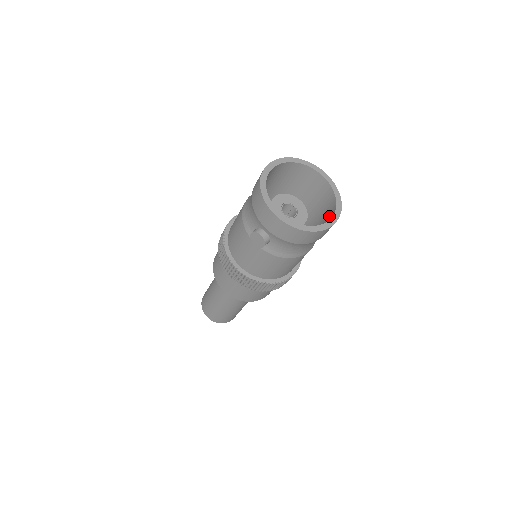
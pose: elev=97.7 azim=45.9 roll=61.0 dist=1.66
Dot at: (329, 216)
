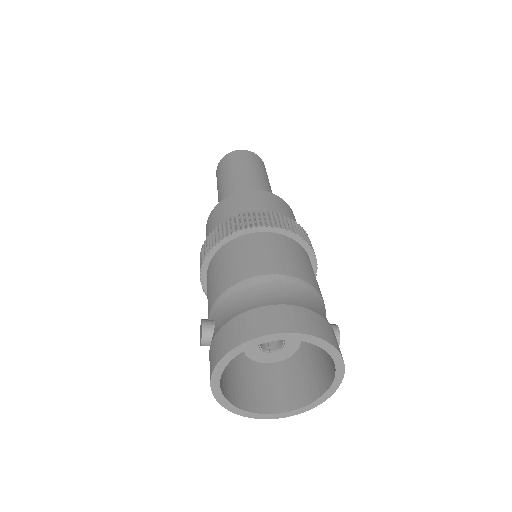
Dot at: (286, 395)
